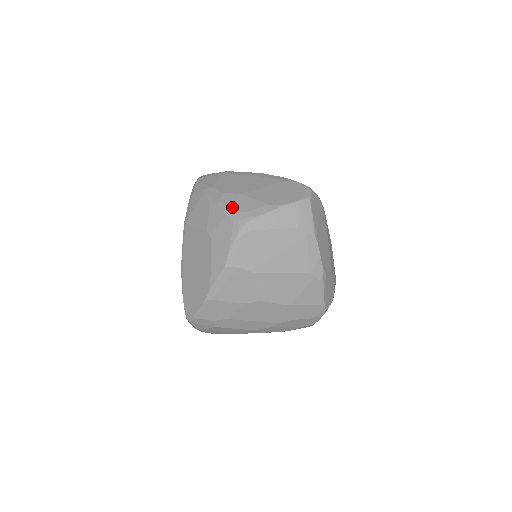
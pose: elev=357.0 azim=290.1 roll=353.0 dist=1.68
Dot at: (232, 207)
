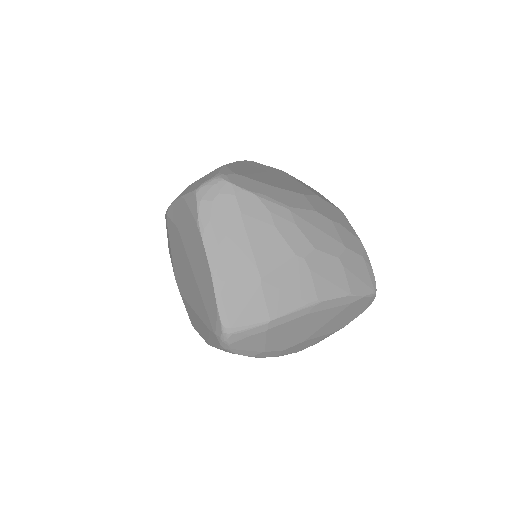
Dot at: occluded
